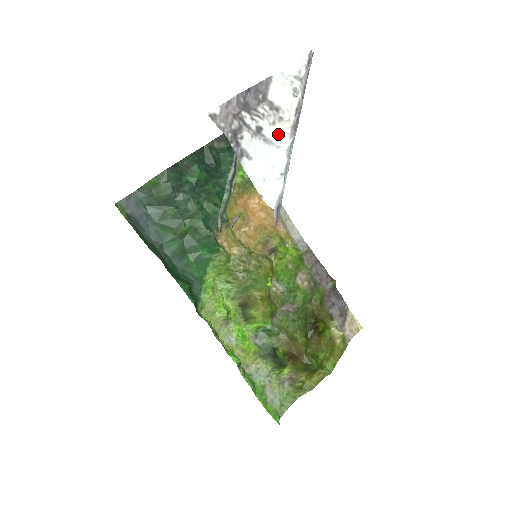
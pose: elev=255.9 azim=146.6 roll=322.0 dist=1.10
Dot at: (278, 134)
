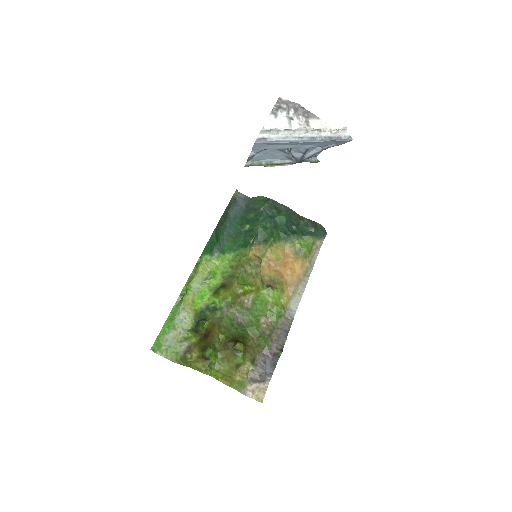
Dot at: occluded
